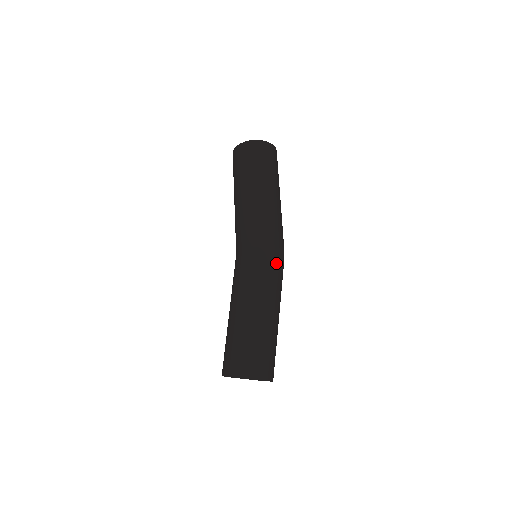
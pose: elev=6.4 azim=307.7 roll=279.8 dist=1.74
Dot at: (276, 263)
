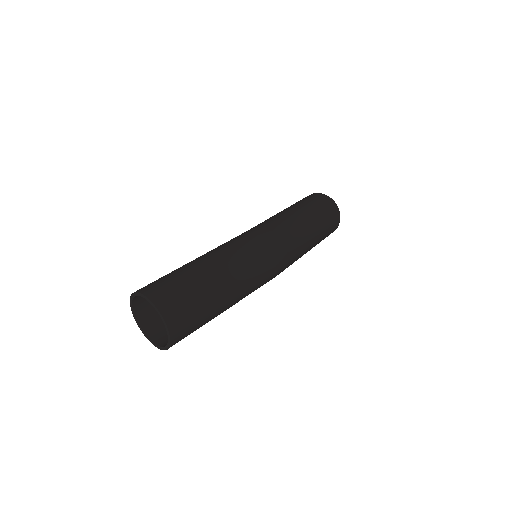
Dot at: (266, 250)
